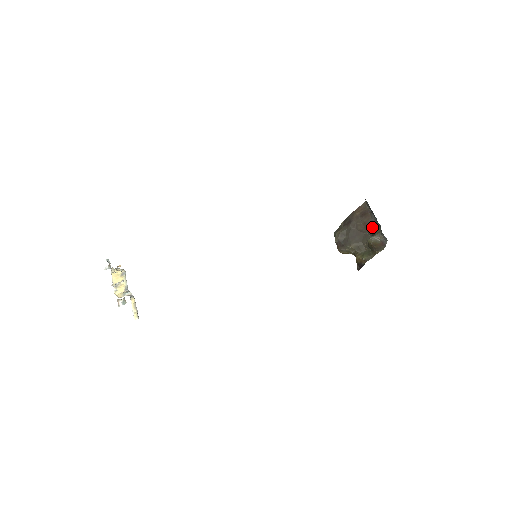
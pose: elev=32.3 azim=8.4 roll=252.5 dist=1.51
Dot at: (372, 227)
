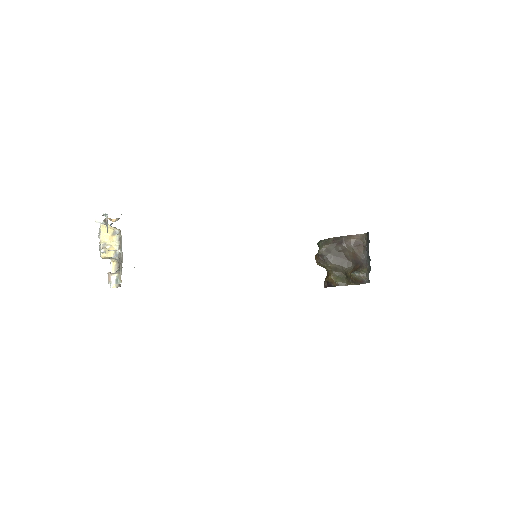
Dot at: (359, 261)
